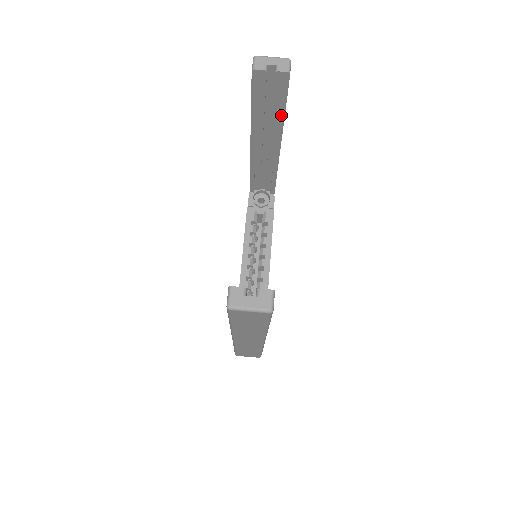
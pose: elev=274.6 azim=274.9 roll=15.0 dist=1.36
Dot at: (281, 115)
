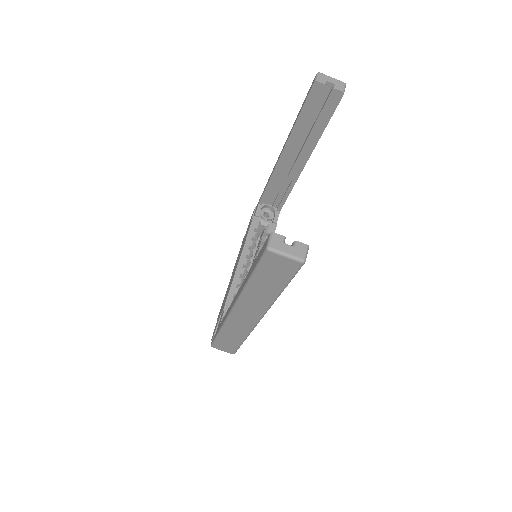
Dot at: (320, 131)
